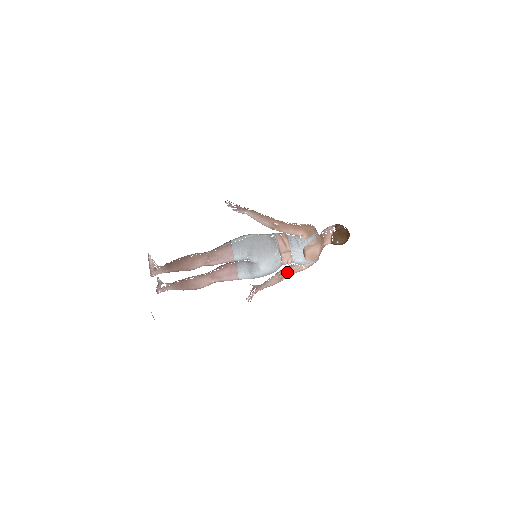
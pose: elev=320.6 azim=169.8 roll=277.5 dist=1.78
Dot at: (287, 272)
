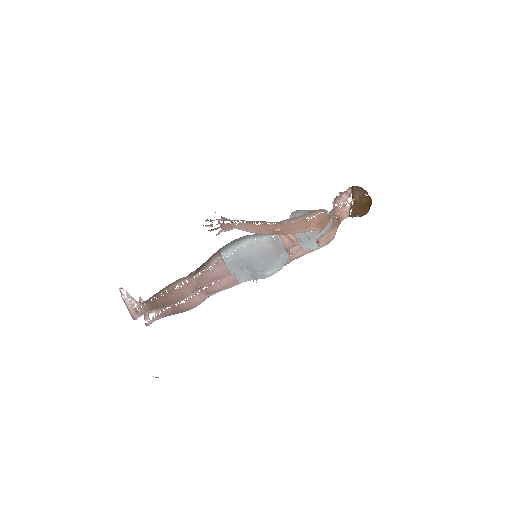
Dot at: (296, 256)
